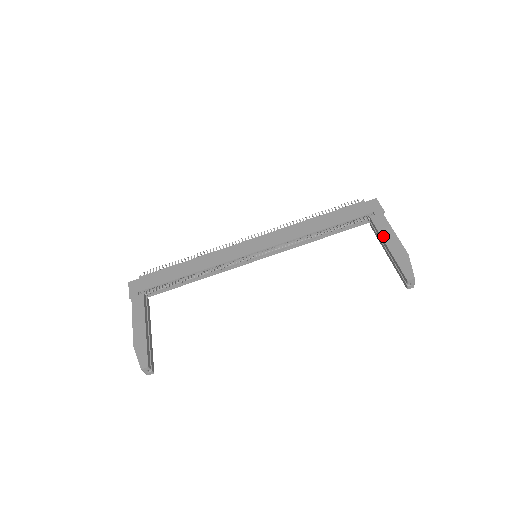
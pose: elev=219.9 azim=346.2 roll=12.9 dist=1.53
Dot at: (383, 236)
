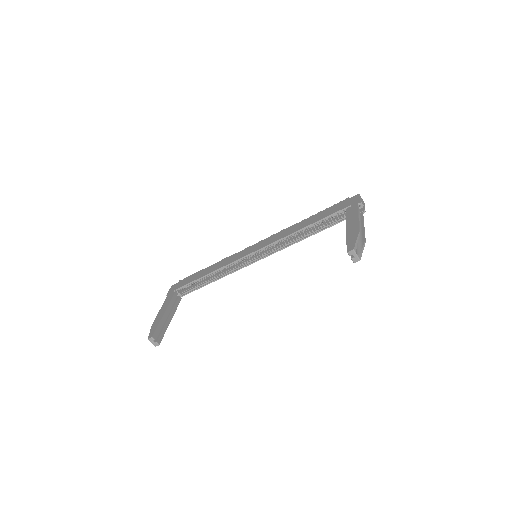
Dot at: (347, 221)
